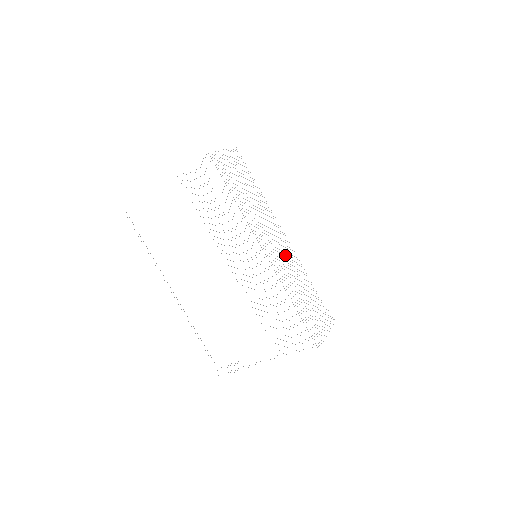
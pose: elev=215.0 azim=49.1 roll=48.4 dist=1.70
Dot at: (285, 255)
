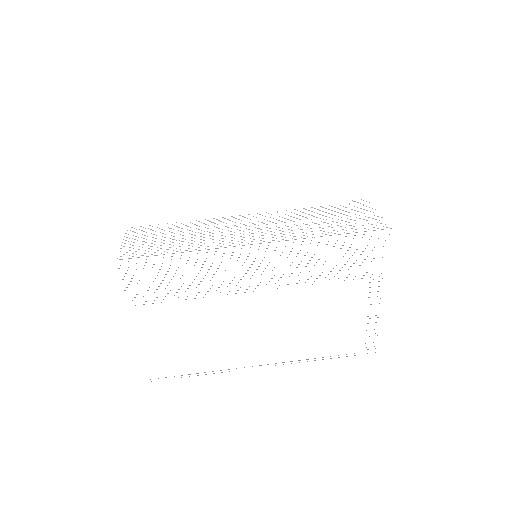
Dot at: occluded
